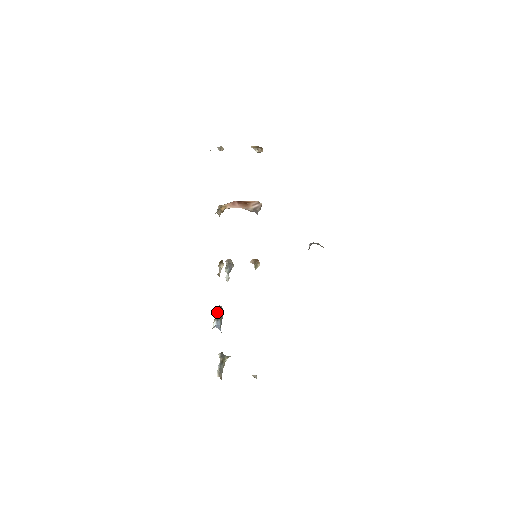
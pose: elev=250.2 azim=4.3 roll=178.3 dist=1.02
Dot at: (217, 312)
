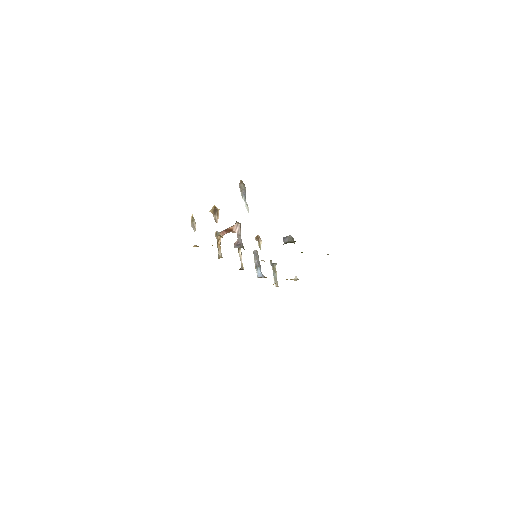
Dot at: (254, 260)
